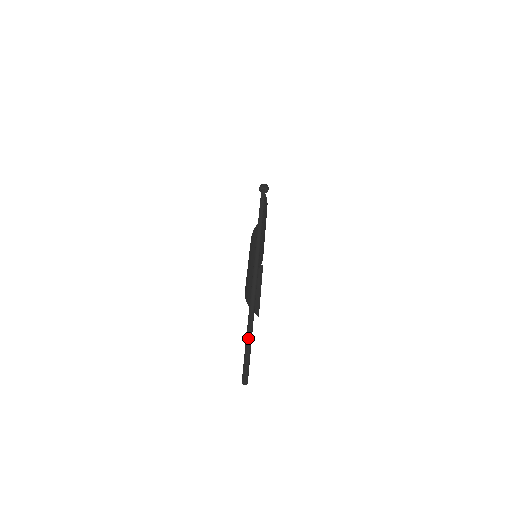
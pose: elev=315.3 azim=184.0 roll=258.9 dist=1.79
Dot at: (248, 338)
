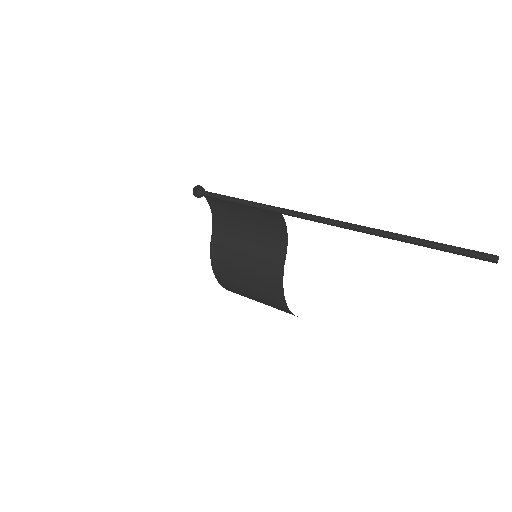
Dot at: (431, 242)
